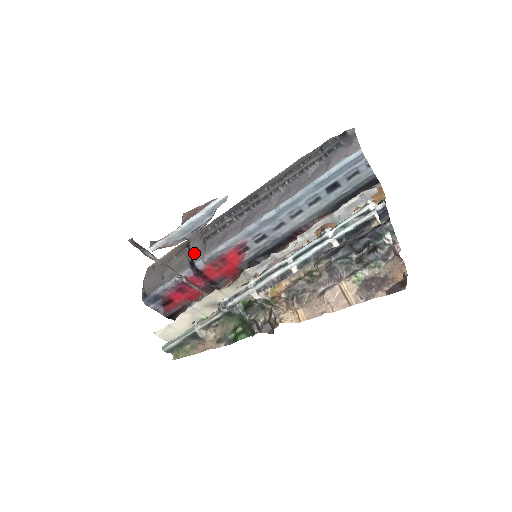
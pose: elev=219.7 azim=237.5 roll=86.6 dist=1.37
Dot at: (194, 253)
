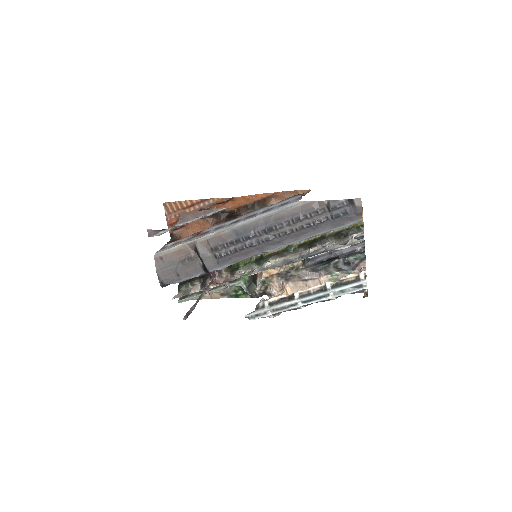
Dot at: (206, 263)
